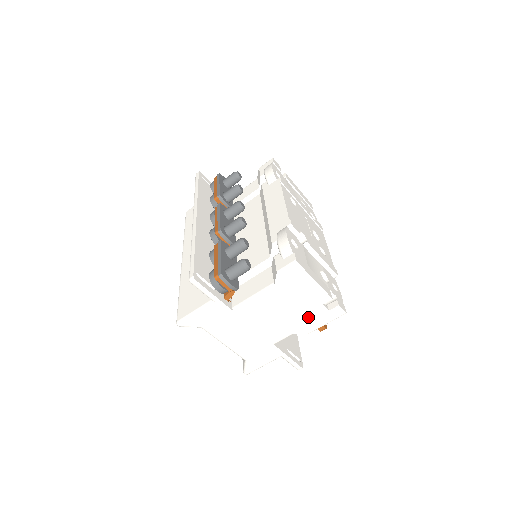
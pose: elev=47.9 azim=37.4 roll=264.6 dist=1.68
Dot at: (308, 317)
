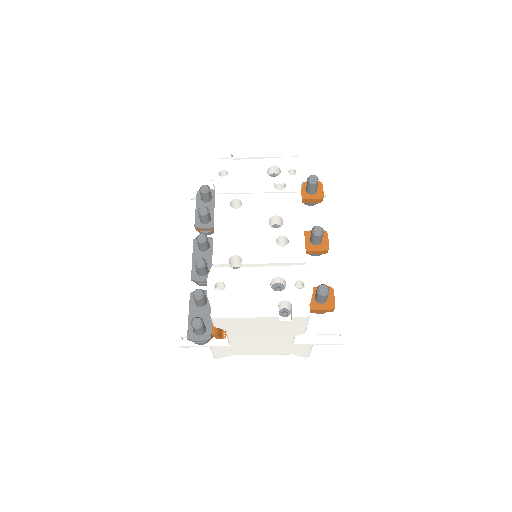
Dot at: (284, 329)
